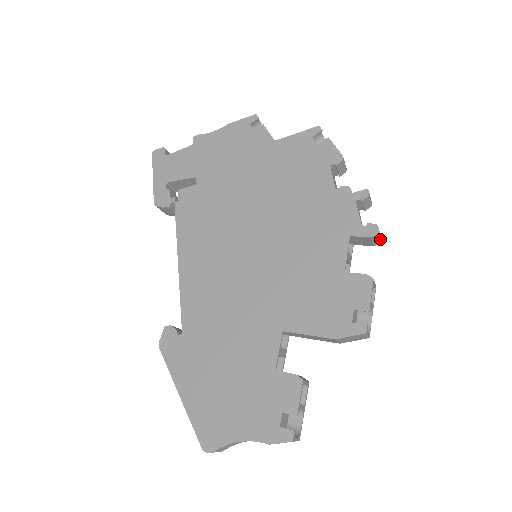
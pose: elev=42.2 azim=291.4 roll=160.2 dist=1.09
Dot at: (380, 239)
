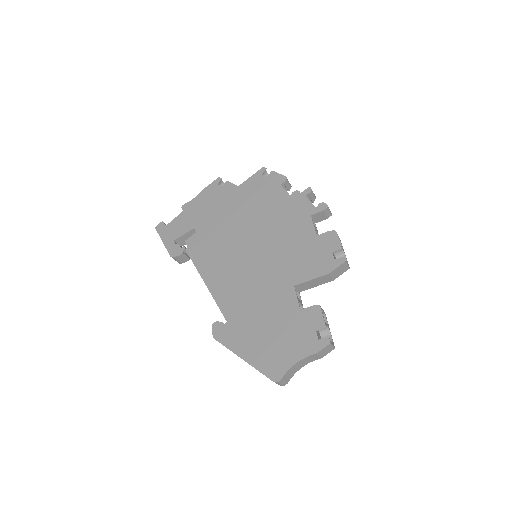
Dot at: (330, 211)
